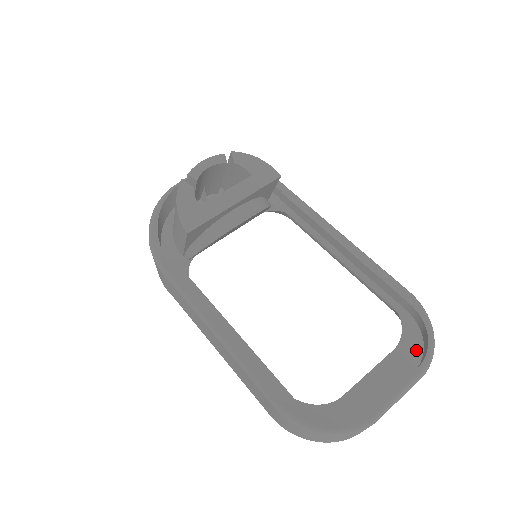
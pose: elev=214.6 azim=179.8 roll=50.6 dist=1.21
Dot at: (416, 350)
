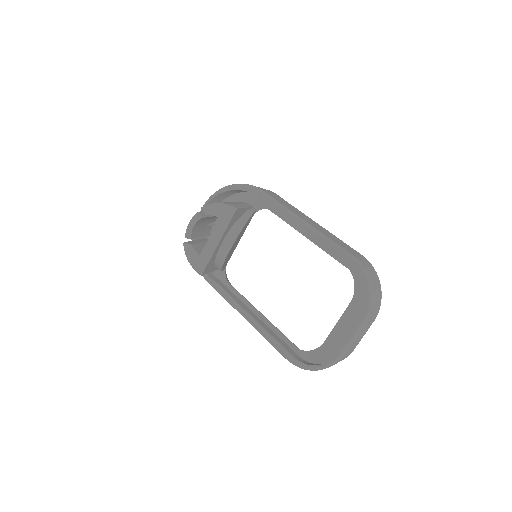
Dot at: (365, 299)
